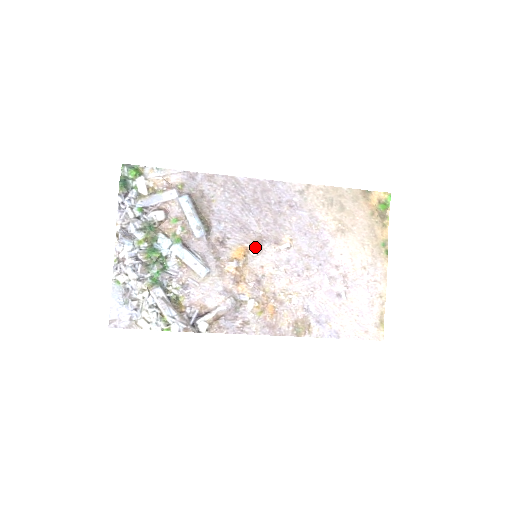
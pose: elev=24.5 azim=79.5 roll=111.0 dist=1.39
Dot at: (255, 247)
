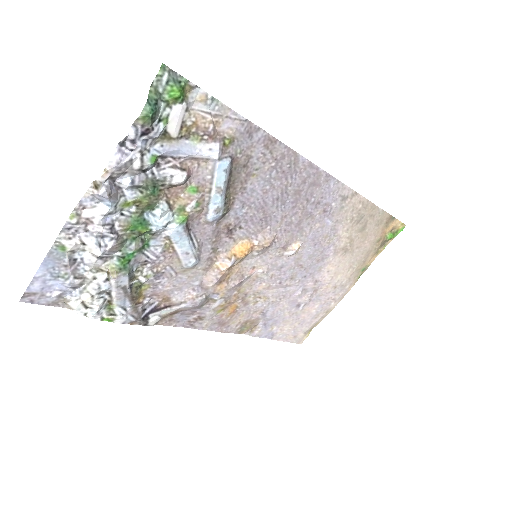
Dot at: (263, 248)
